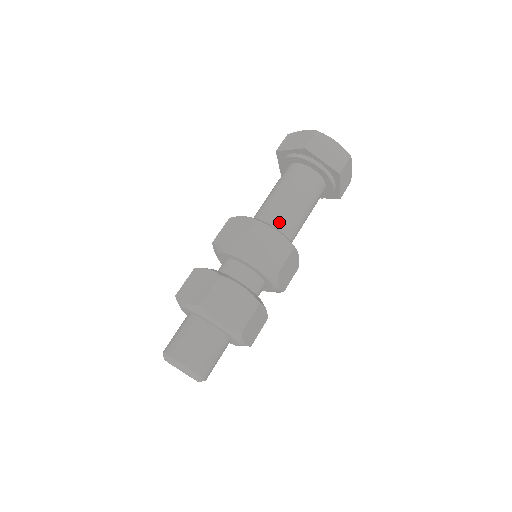
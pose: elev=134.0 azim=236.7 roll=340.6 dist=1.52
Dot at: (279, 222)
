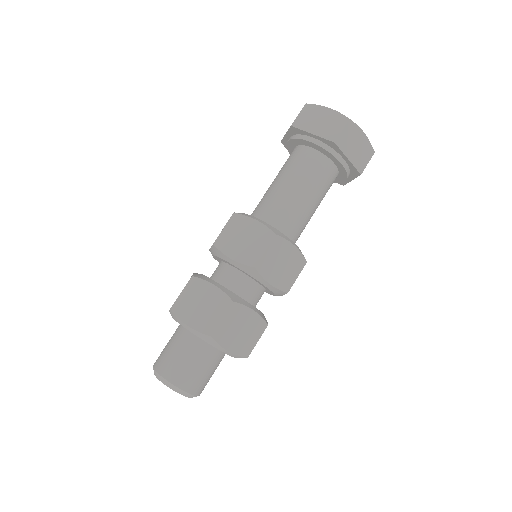
Dot at: (268, 212)
